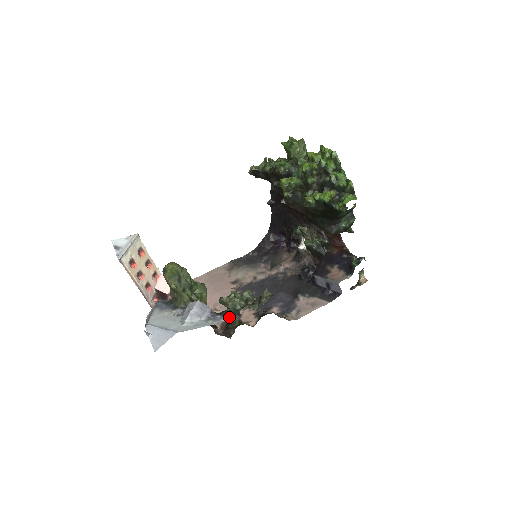
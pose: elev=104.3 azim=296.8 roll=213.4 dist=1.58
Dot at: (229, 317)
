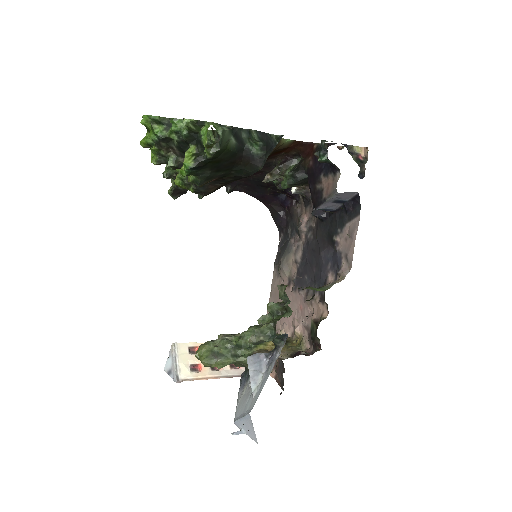
Dot at: (280, 346)
